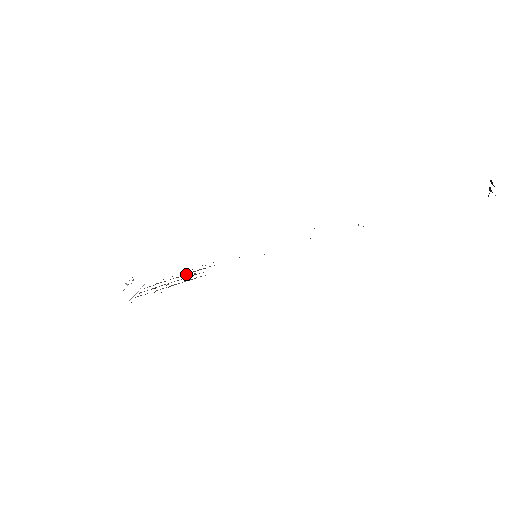
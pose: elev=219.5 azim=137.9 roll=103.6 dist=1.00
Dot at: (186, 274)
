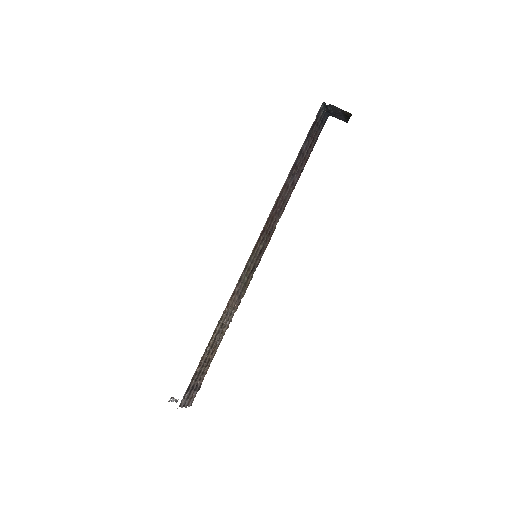
Dot at: (219, 338)
